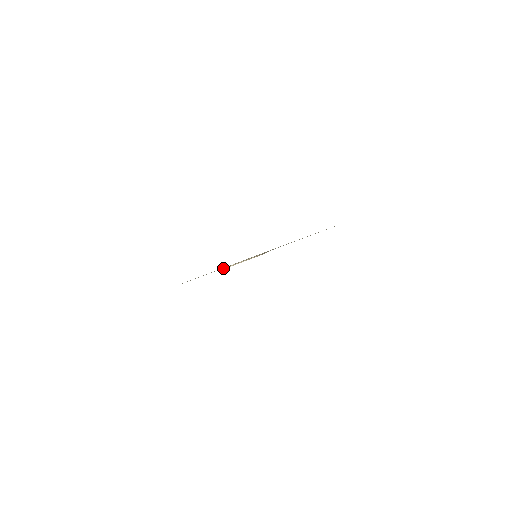
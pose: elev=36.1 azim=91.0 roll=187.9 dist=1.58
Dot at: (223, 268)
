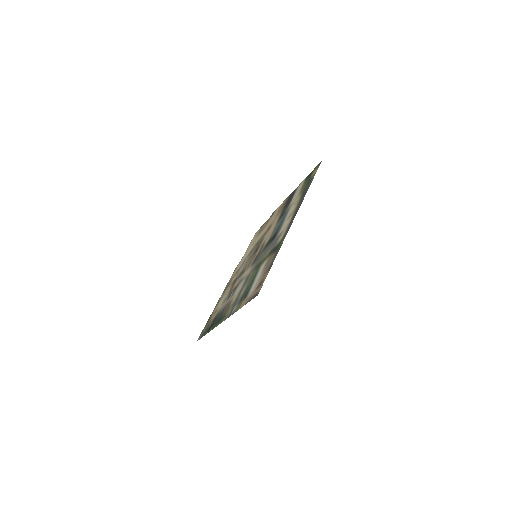
Dot at: (240, 262)
